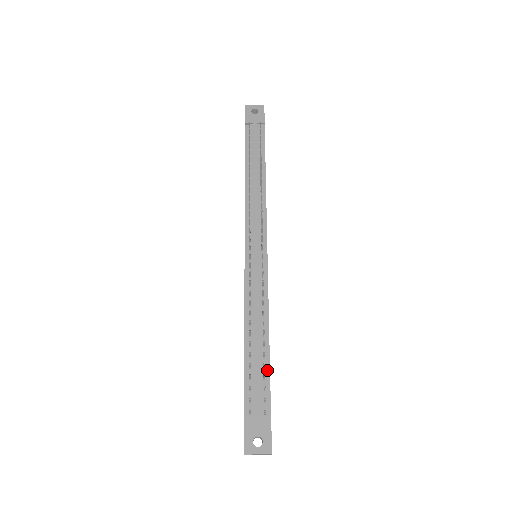
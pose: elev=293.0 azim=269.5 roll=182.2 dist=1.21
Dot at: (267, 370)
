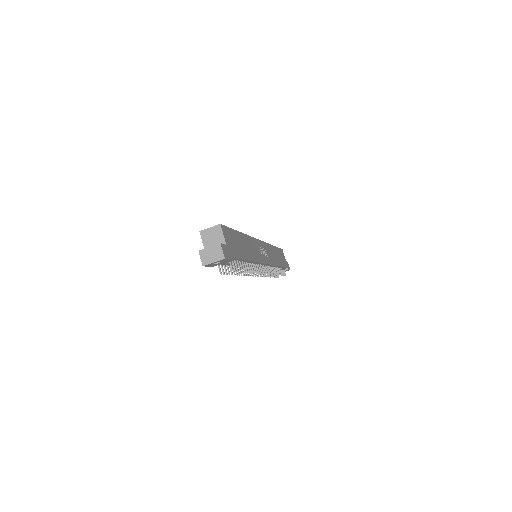
Dot at: occluded
